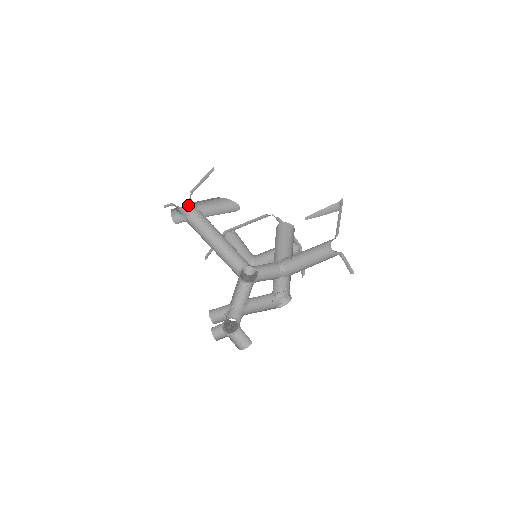
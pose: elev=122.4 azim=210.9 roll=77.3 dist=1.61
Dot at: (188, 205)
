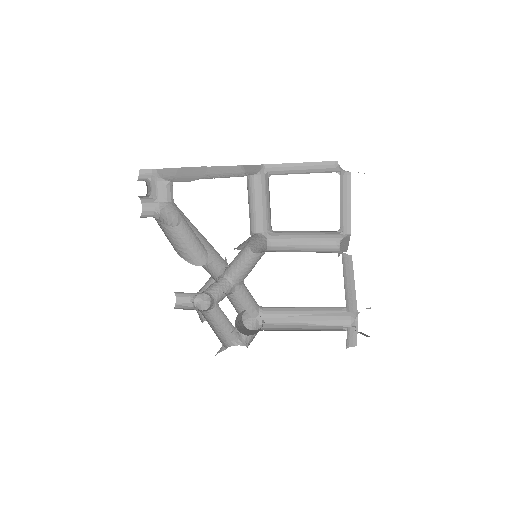
Dot at: (170, 185)
